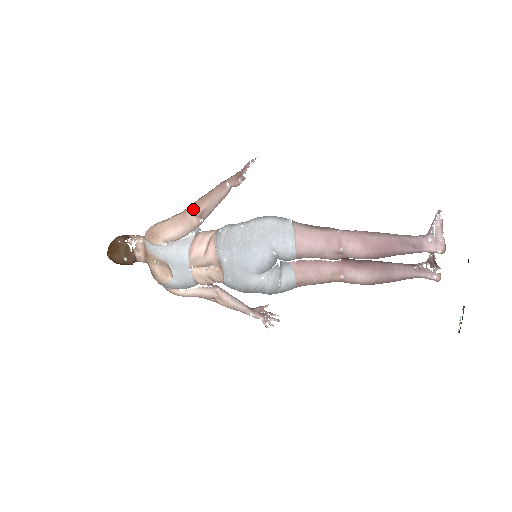
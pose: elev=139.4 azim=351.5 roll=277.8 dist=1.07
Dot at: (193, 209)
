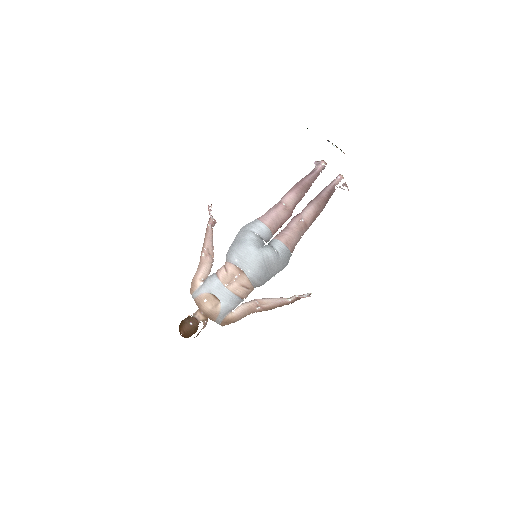
Dot at: (202, 252)
